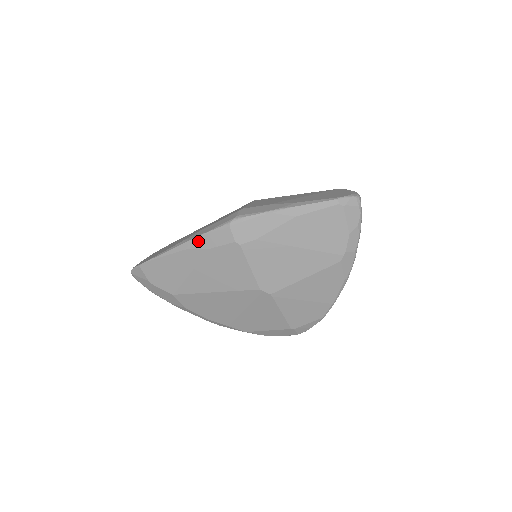
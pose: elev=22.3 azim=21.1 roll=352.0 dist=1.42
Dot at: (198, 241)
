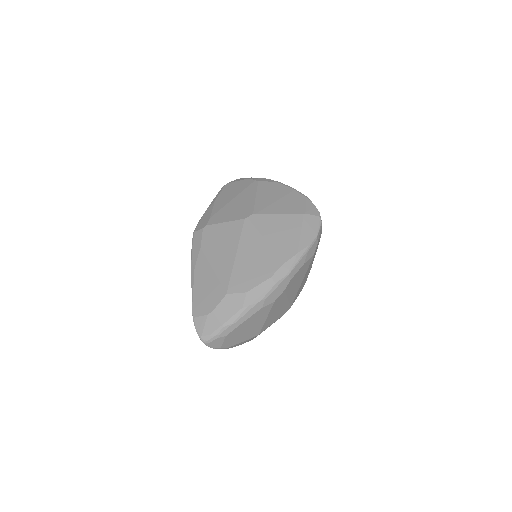
Dot at: (193, 257)
